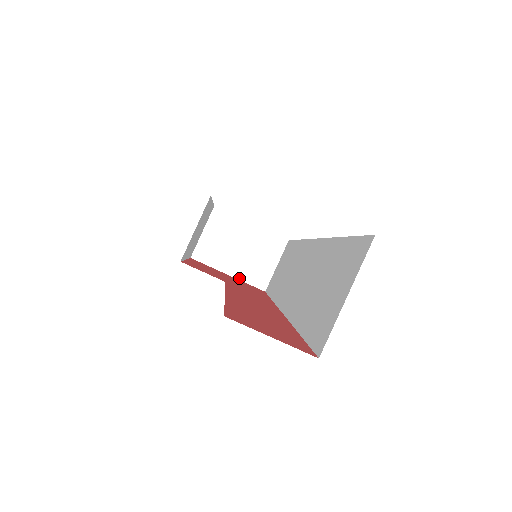
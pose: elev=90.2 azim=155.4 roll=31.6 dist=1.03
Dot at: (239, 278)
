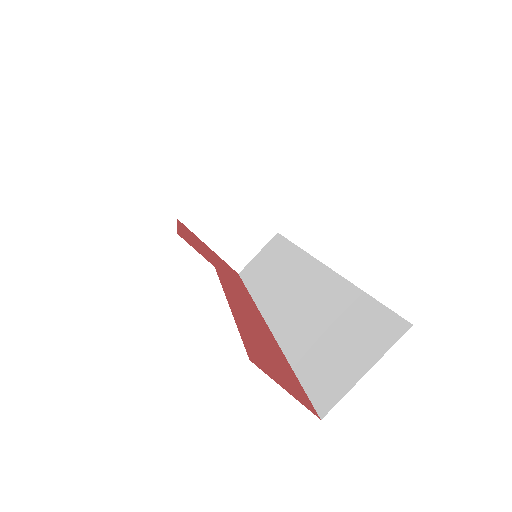
Dot at: (218, 253)
